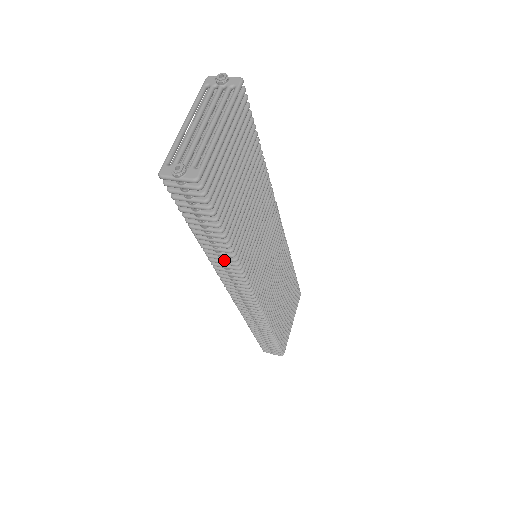
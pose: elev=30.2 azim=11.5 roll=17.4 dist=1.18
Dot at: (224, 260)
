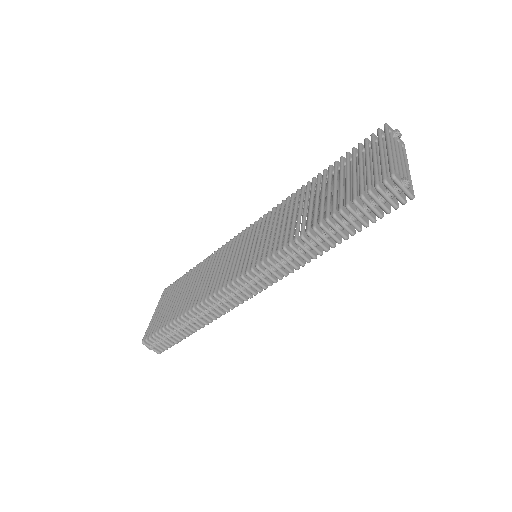
Dot at: (304, 253)
